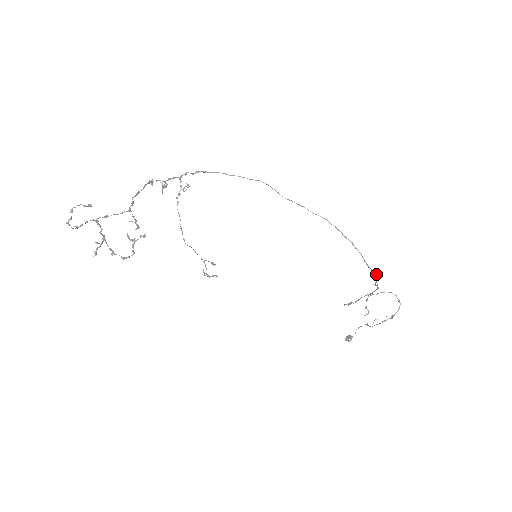
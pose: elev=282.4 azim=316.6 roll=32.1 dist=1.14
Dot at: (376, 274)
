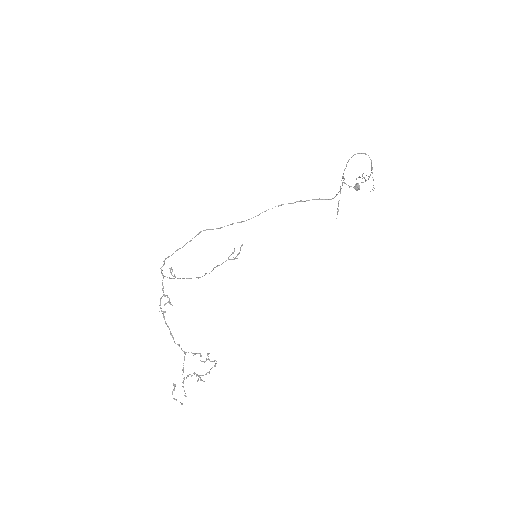
Dot at: (335, 196)
